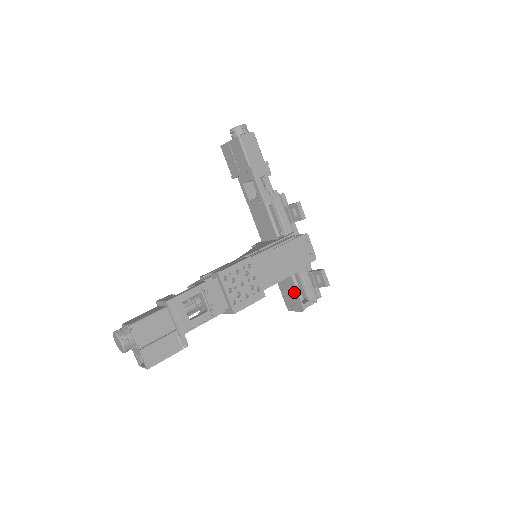
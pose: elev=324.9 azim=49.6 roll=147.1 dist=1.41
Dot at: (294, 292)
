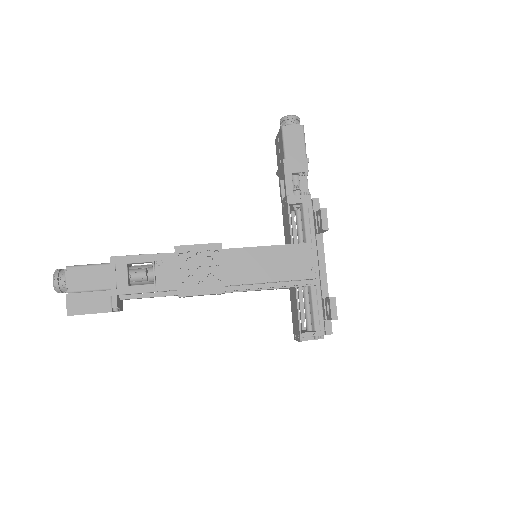
Dot at: (297, 315)
